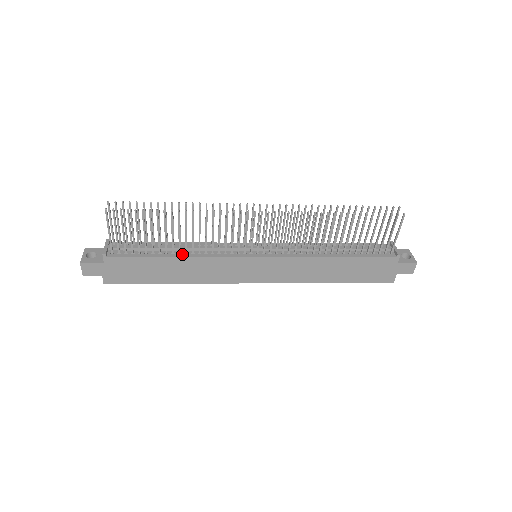
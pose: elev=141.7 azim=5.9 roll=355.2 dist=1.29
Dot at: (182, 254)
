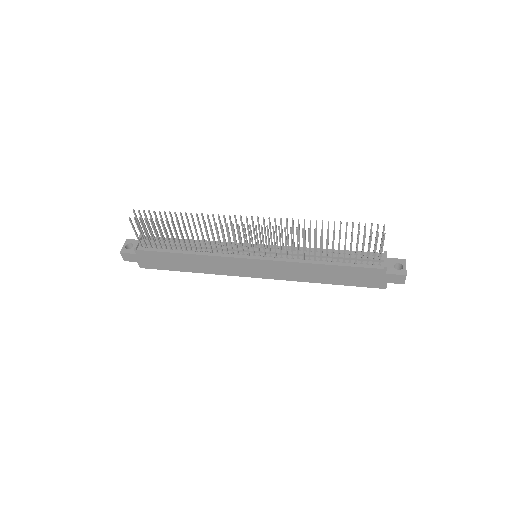
Dot at: (193, 252)
